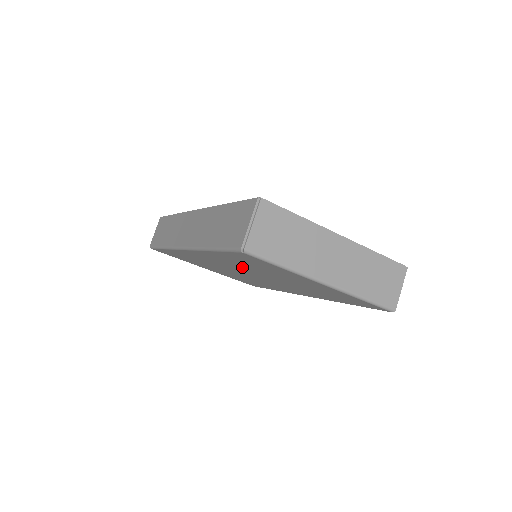
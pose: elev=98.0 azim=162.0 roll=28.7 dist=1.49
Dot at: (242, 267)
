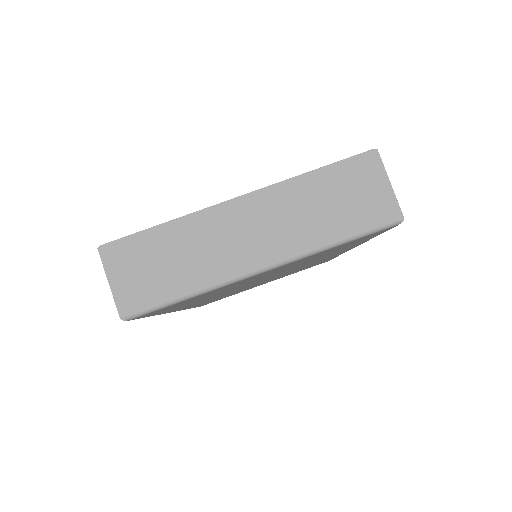
Dot at: (224, 292)
